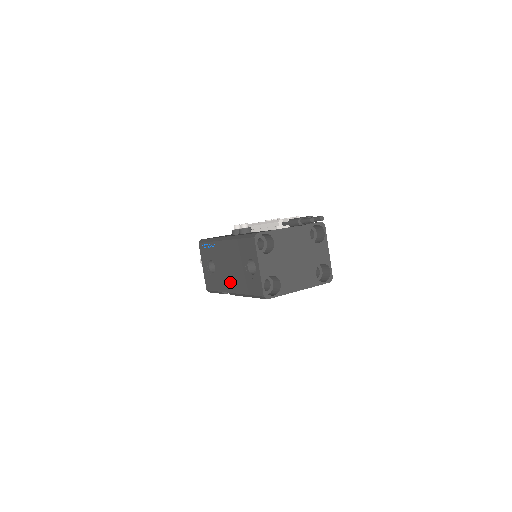
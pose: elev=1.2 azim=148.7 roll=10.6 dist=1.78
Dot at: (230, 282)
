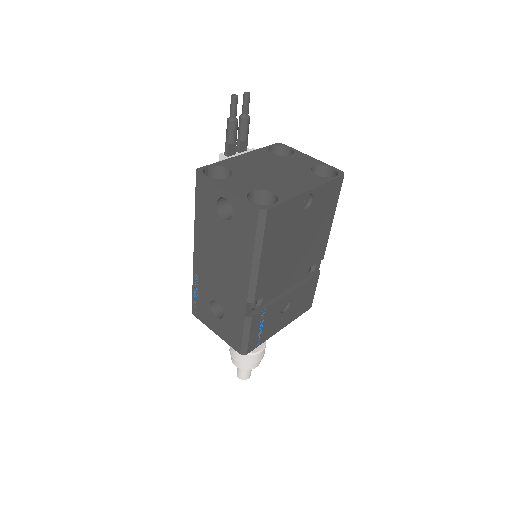
Dot at: (236, 281)
